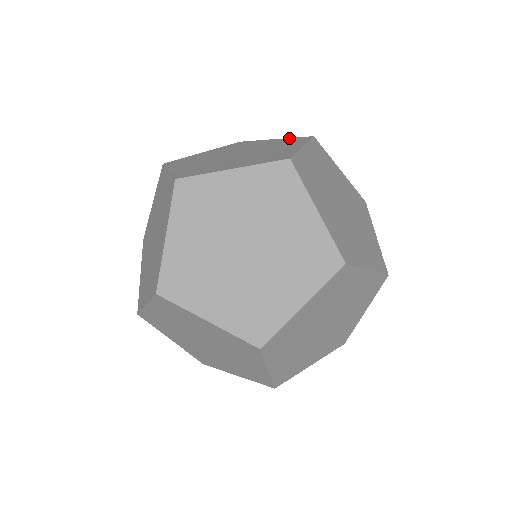
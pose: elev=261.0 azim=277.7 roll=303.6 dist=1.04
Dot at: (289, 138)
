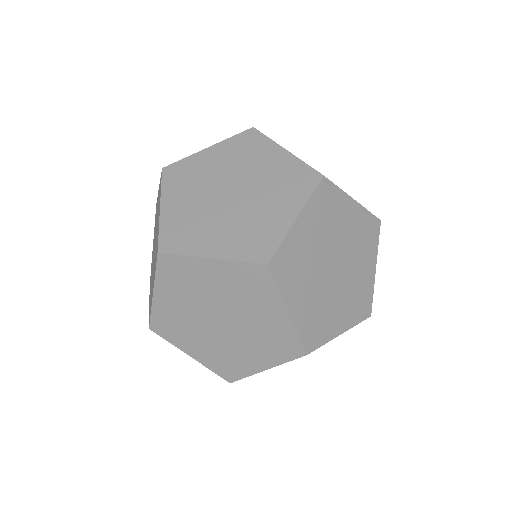
Dot at: occluded
